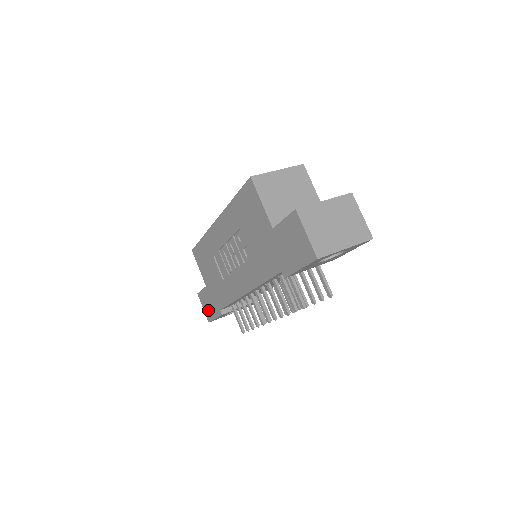
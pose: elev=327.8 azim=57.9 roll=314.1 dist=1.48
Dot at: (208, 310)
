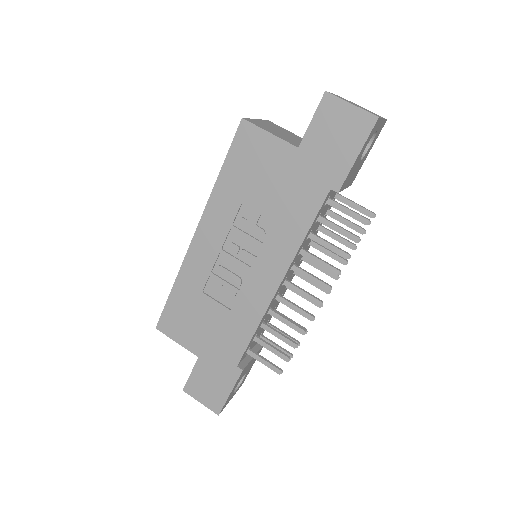
Dot at: (212, 394)
